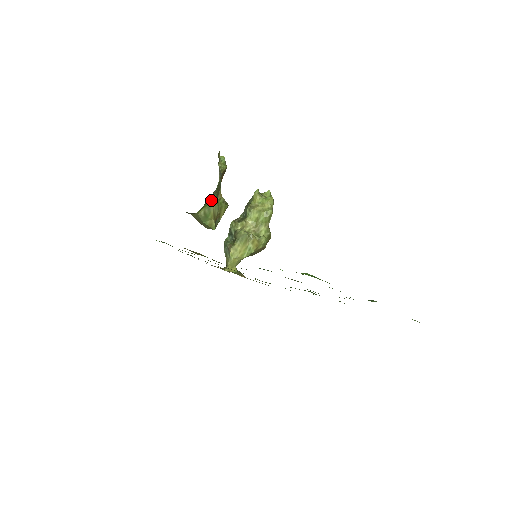
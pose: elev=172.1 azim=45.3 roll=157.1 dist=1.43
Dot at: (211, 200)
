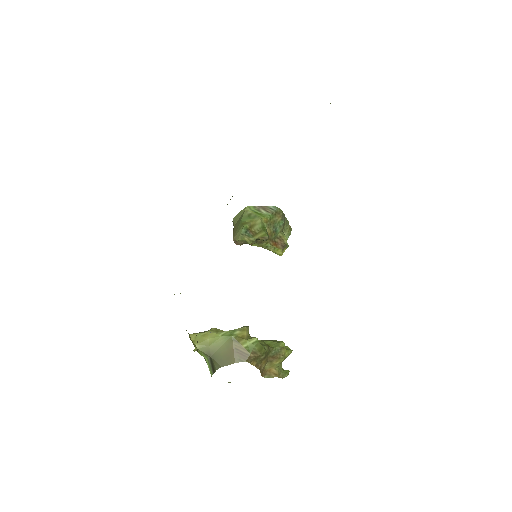
Dot at: (263, 215)
